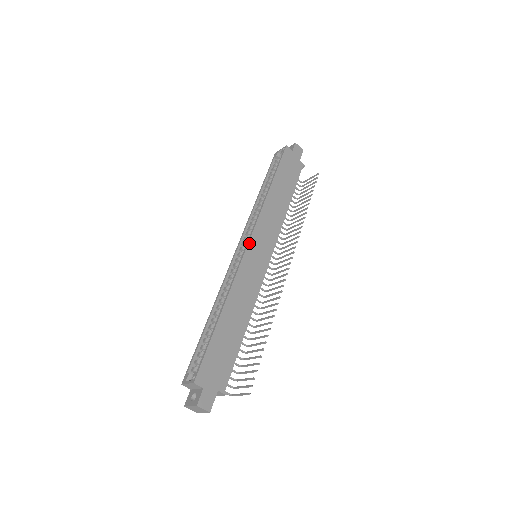
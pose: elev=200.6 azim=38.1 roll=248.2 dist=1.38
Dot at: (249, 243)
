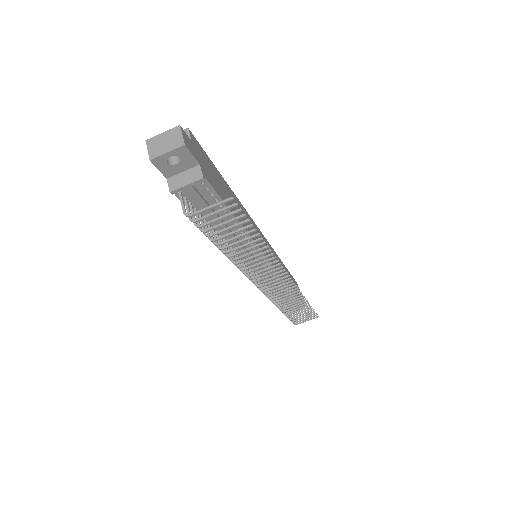
Dot at: occluded
